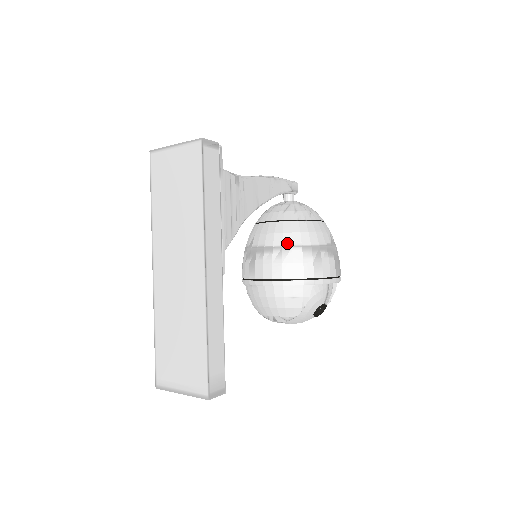
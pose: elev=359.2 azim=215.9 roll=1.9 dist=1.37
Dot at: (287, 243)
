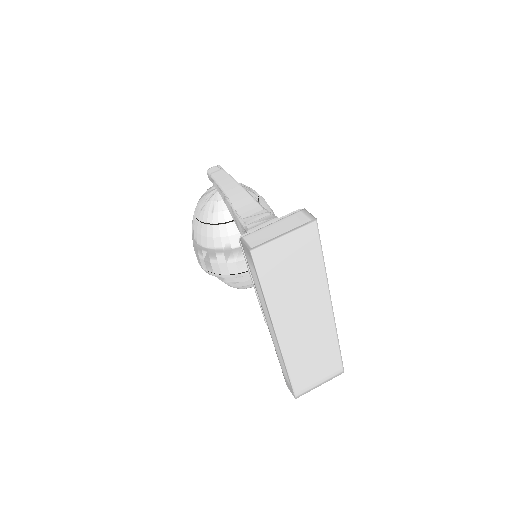
Dot at: occluded
